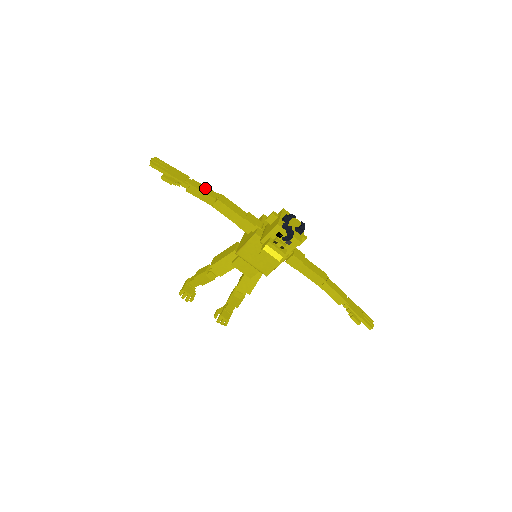
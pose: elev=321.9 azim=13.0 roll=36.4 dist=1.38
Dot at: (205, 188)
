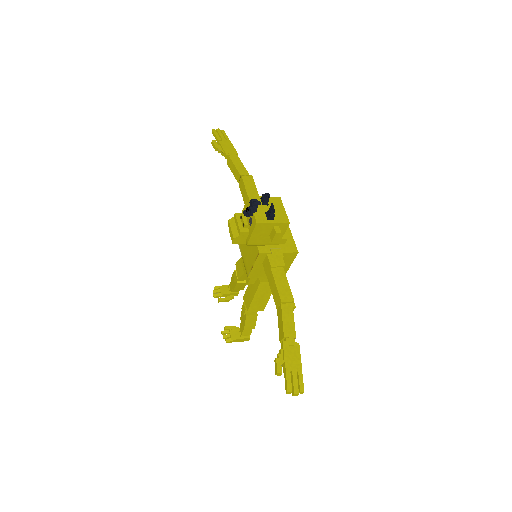
Dot at: (241, 165)
